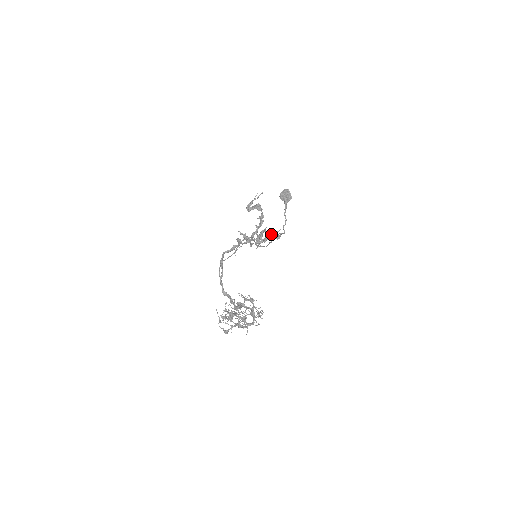
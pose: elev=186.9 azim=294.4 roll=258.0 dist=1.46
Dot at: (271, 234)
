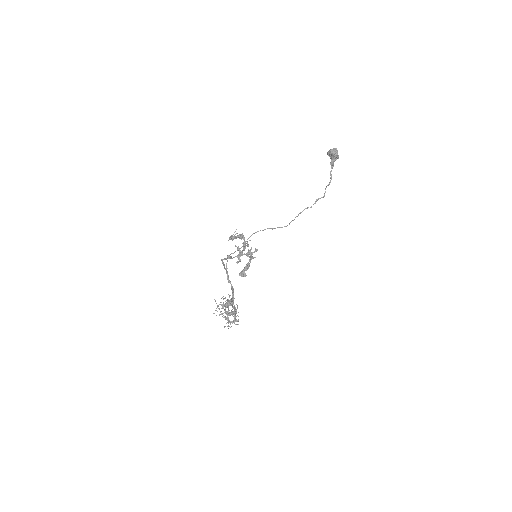
Dot at: (245, 266)
